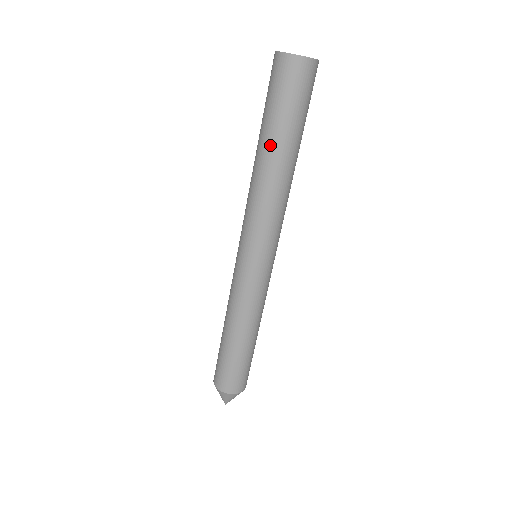
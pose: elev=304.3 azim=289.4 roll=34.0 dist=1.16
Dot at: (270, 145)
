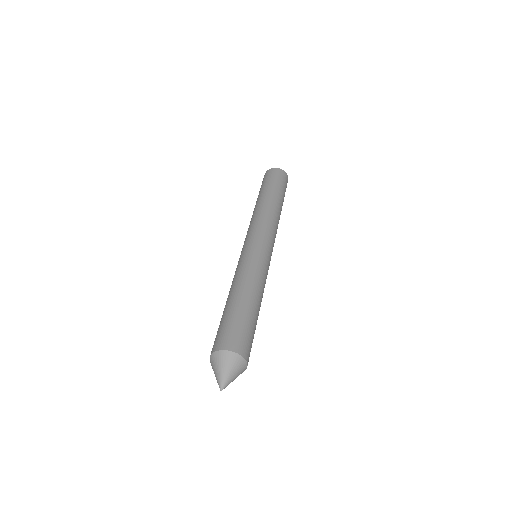
Dot at: (266, 194)
